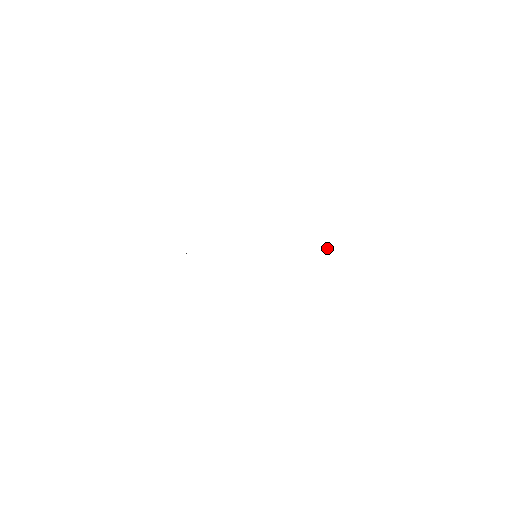
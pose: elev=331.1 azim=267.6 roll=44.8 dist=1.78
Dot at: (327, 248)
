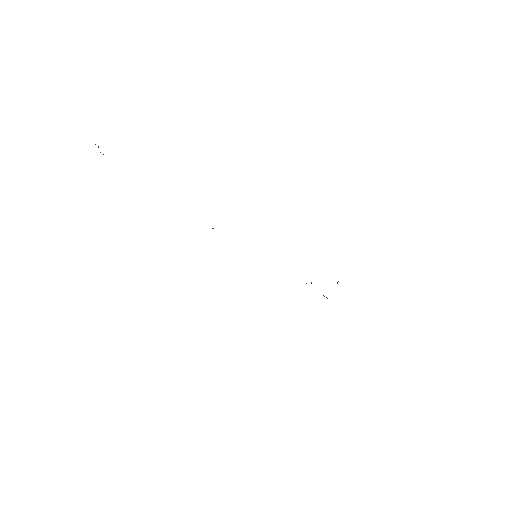
Dot at: occluded
